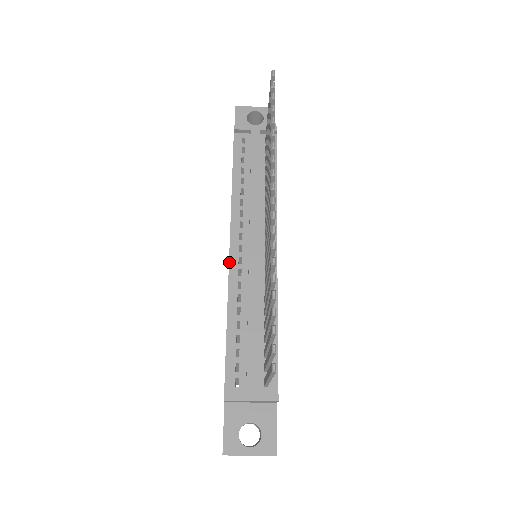
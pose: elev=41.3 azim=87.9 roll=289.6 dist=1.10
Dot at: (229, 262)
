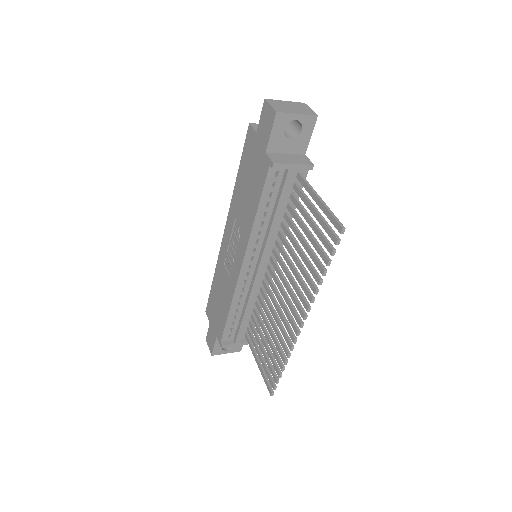
Dot at: (239, 277)
